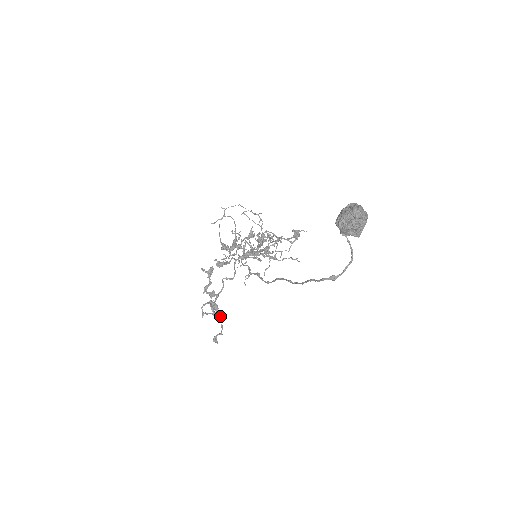
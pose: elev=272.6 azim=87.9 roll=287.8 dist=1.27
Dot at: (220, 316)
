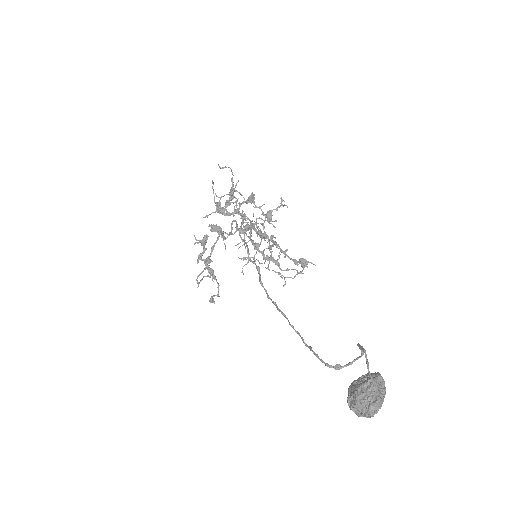
Dot at: (216, 280)
